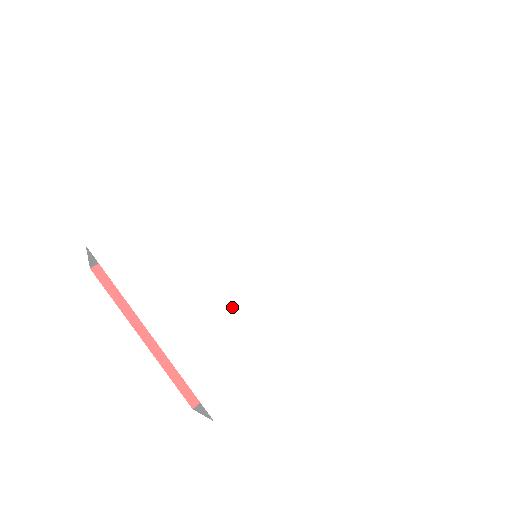
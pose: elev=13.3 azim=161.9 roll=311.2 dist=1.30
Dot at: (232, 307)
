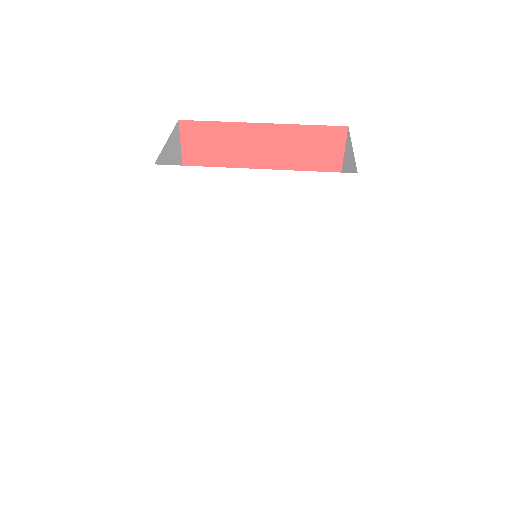
Dot at: (272, 330)
